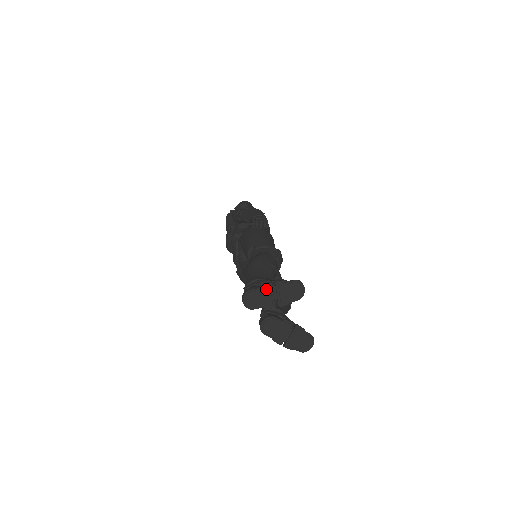
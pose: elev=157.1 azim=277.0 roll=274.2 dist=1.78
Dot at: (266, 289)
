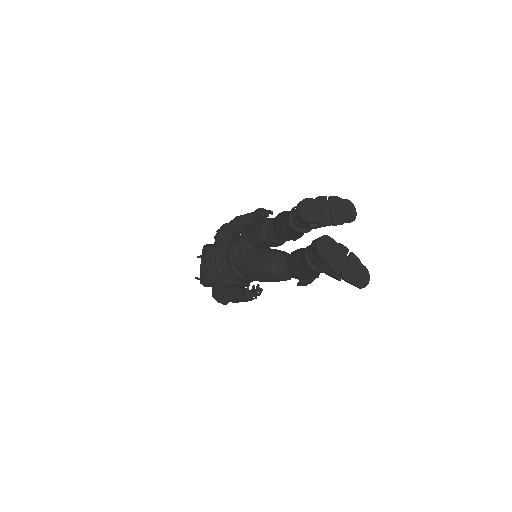
Dot at: (321, 202)
